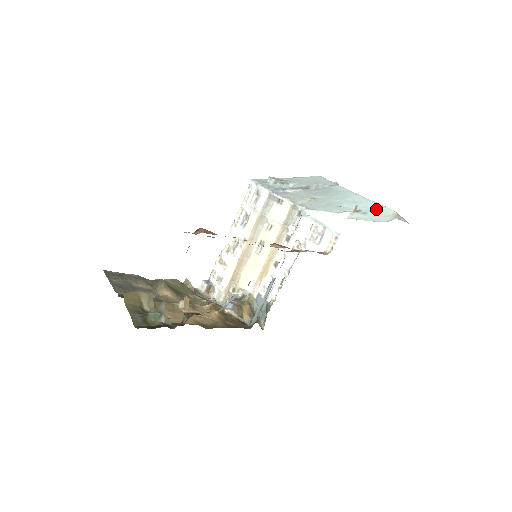
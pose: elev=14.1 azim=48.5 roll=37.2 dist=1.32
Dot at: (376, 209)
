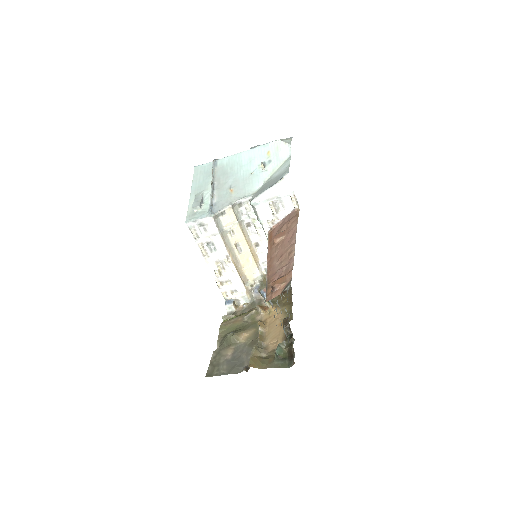
Dot at: (268, 151)
